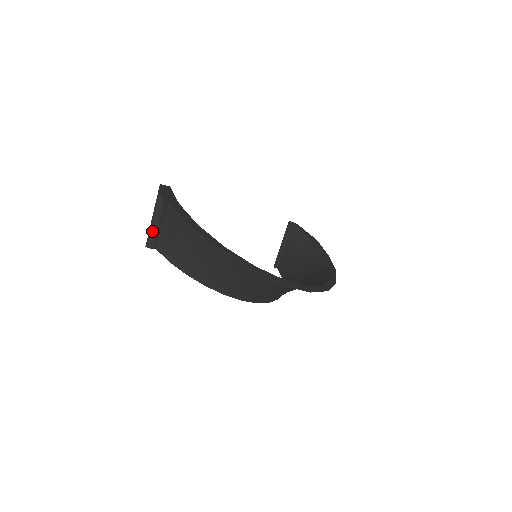
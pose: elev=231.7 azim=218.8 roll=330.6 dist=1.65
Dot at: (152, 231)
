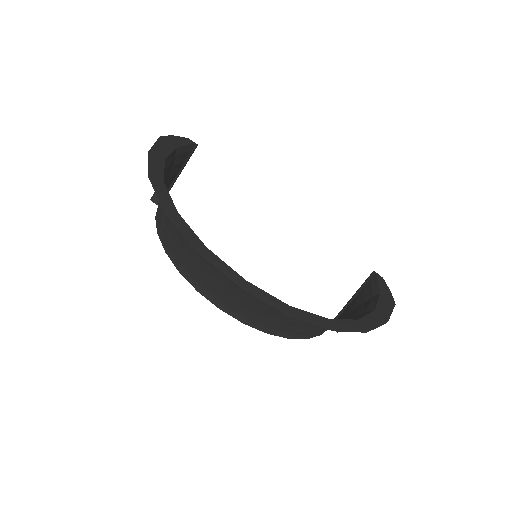
Dot at: occluded
